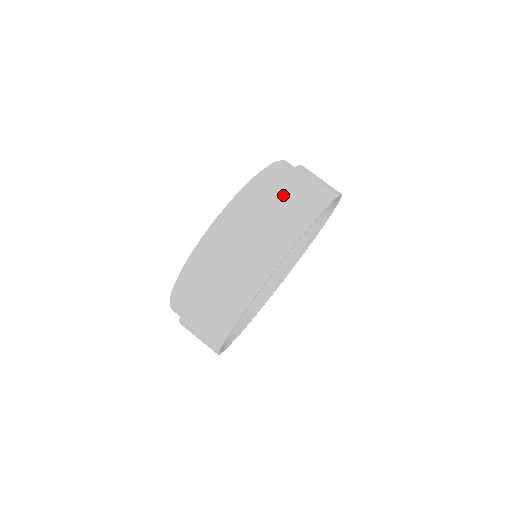
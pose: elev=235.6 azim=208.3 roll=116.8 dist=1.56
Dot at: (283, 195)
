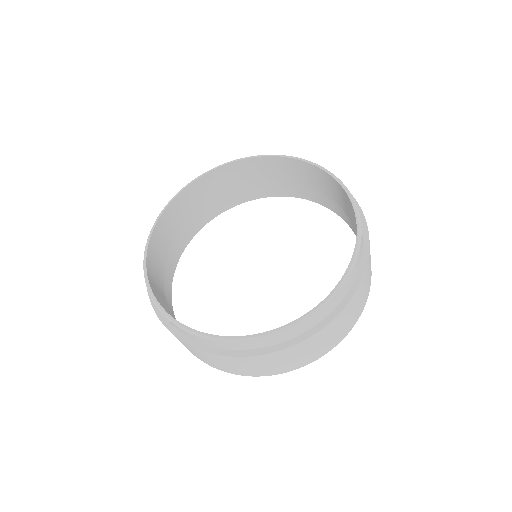
Dot at: (367, 276)
